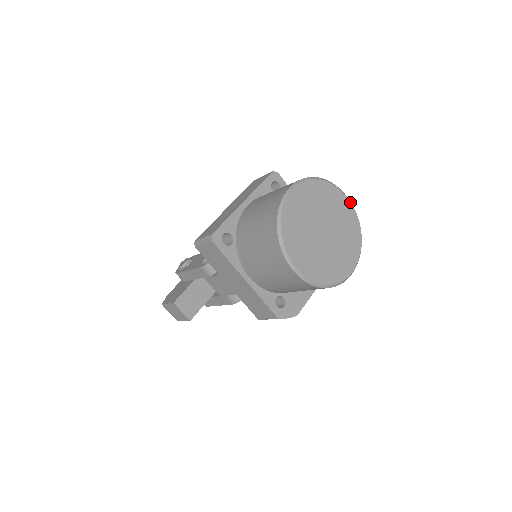
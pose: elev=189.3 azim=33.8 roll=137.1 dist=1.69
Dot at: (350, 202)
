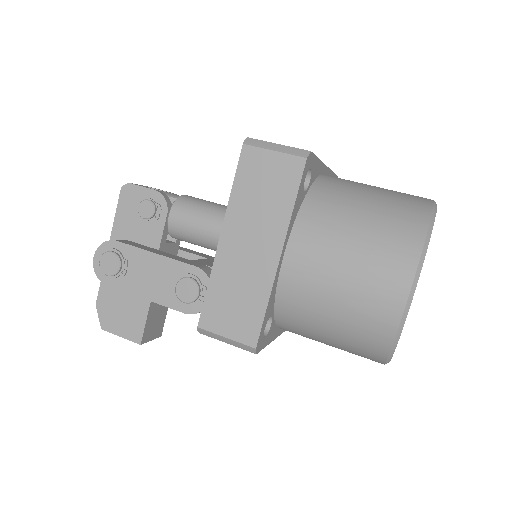
Dot at: occluded
